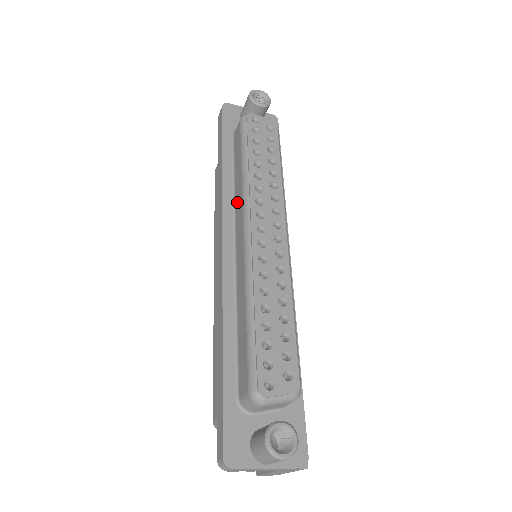
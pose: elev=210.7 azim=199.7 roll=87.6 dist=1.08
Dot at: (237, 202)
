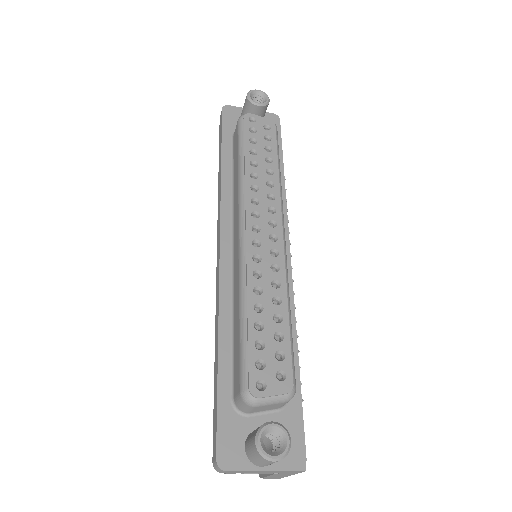
Dot at: (235, 203)
